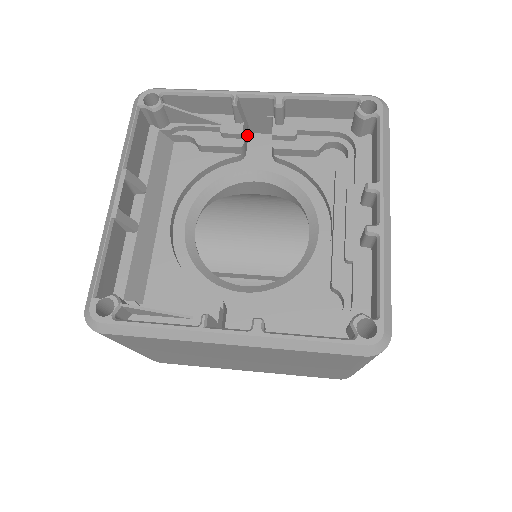
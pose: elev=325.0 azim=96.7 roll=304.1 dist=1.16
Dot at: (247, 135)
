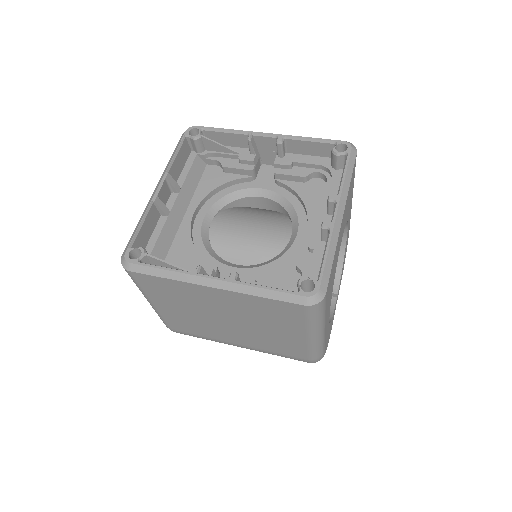
Dot at: (259, 165)
